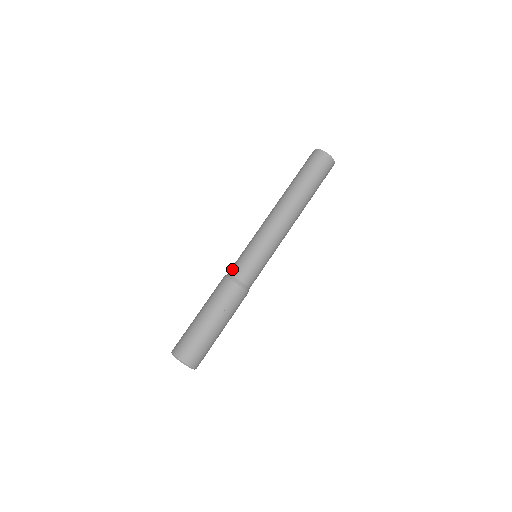
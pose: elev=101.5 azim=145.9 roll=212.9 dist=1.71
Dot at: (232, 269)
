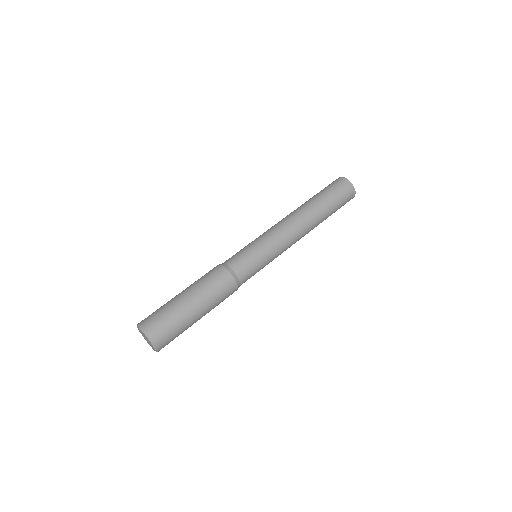
Dot at: (229, 259)
